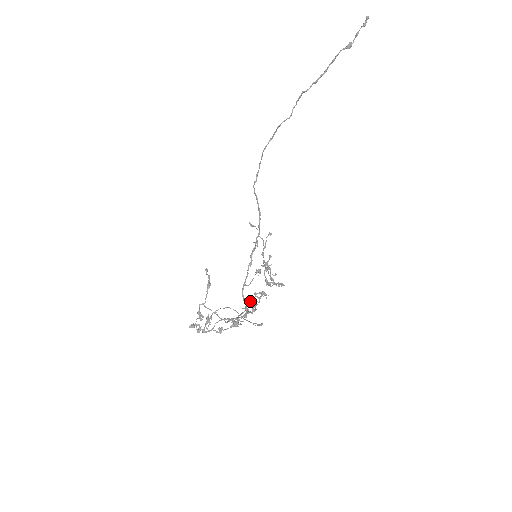
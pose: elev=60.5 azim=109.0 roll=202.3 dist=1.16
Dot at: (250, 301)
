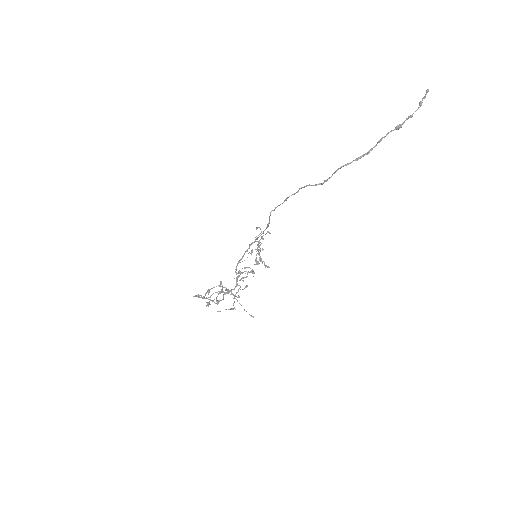
Dot at: occluded
